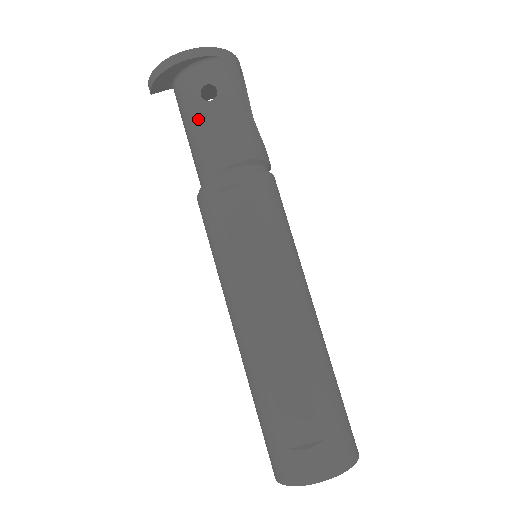
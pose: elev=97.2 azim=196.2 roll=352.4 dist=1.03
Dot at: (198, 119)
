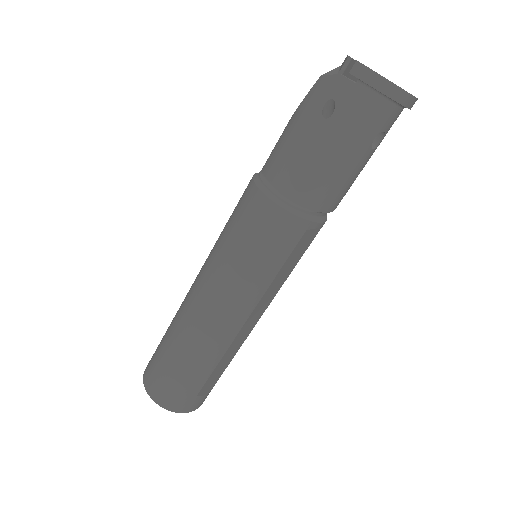
Dot at: (354, 156)
